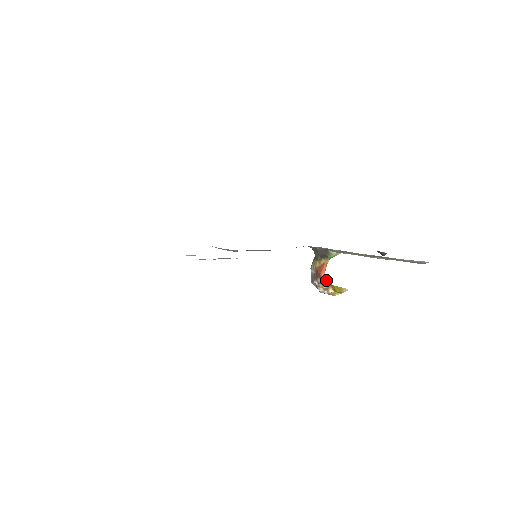
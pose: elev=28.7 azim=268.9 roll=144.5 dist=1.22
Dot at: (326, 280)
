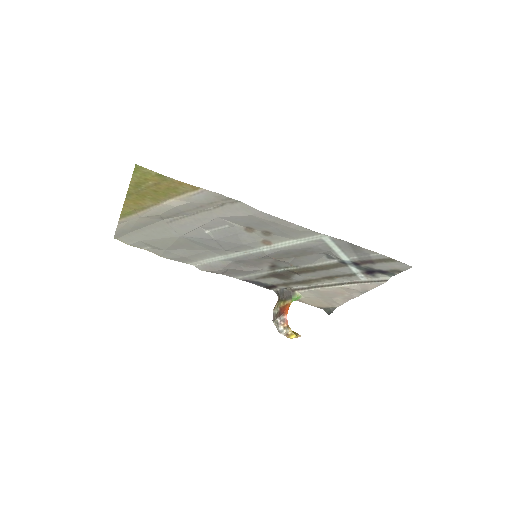
Dot at: (287, 320)
